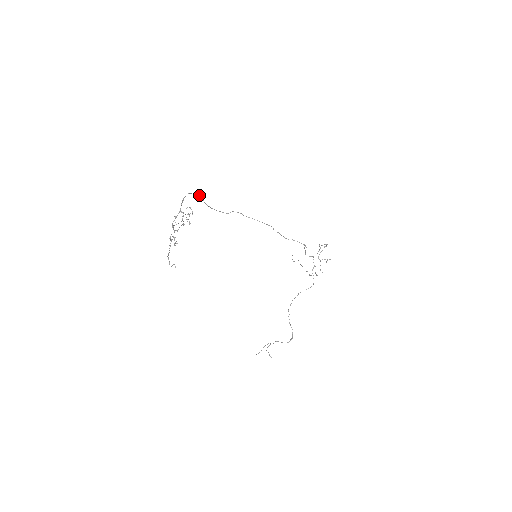
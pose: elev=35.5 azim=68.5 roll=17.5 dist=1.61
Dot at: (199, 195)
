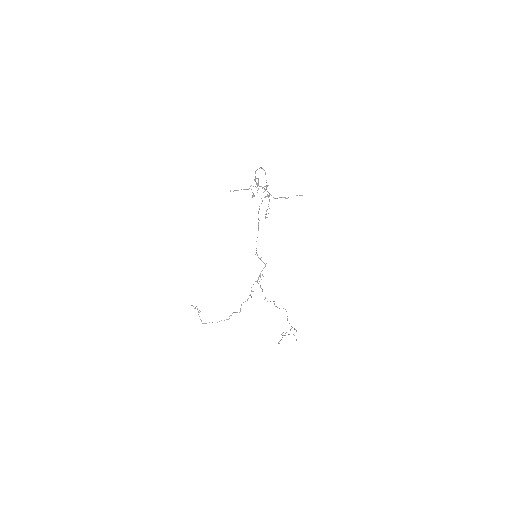
Dot at: occluded
